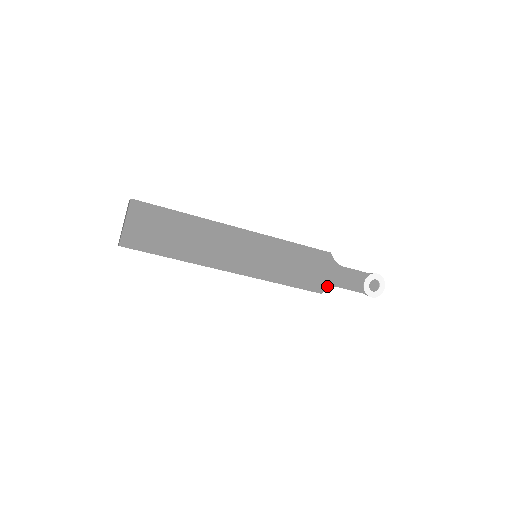
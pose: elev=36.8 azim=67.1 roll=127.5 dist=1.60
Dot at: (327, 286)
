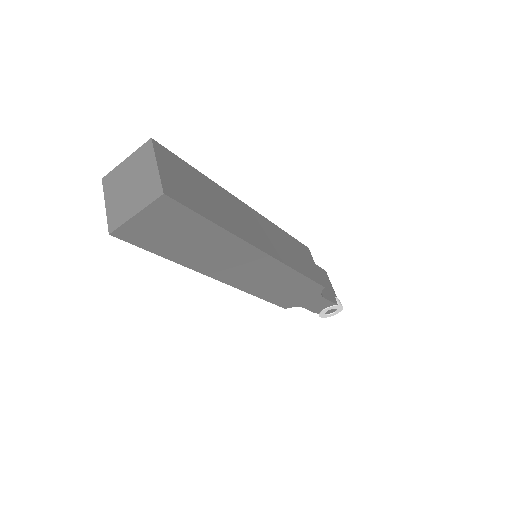
Dot at: (295, 305)
